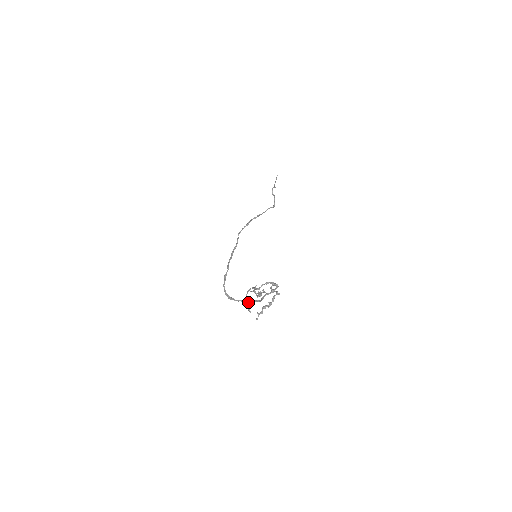
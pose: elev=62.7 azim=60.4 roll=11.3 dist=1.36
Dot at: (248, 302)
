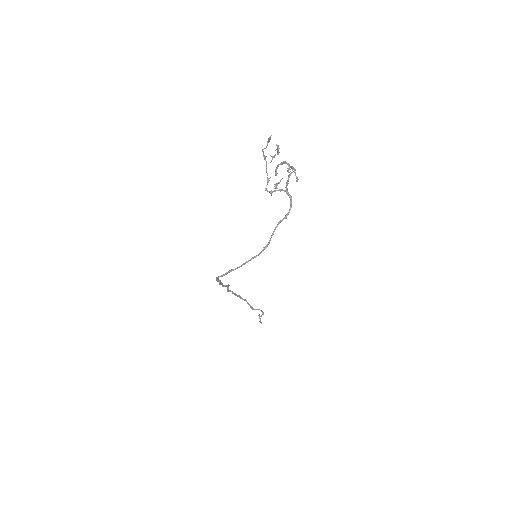
Dot at: occluded
